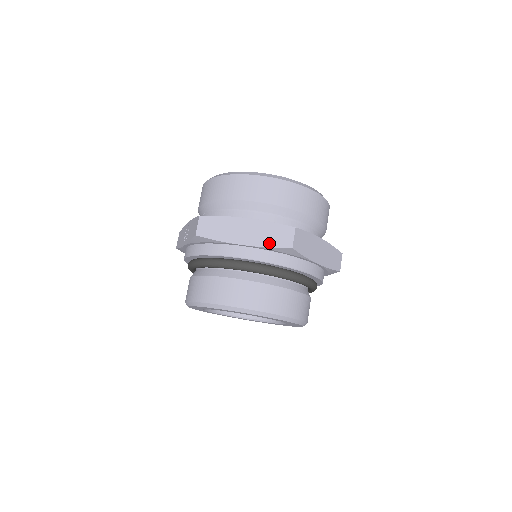
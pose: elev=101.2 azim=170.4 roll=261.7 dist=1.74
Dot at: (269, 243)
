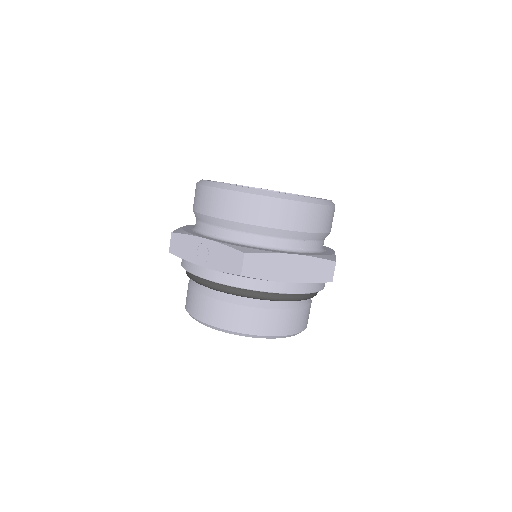
Dot at: (313, 279)
